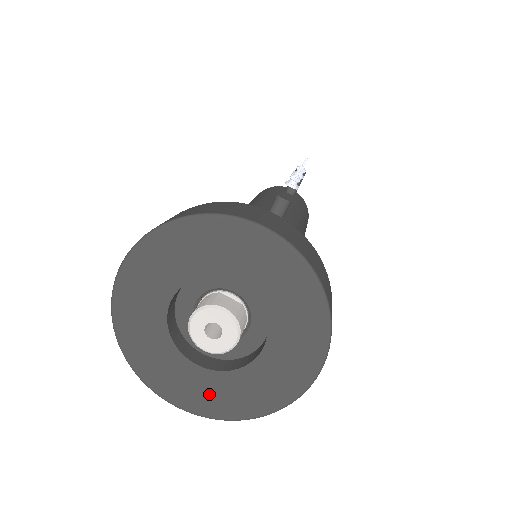
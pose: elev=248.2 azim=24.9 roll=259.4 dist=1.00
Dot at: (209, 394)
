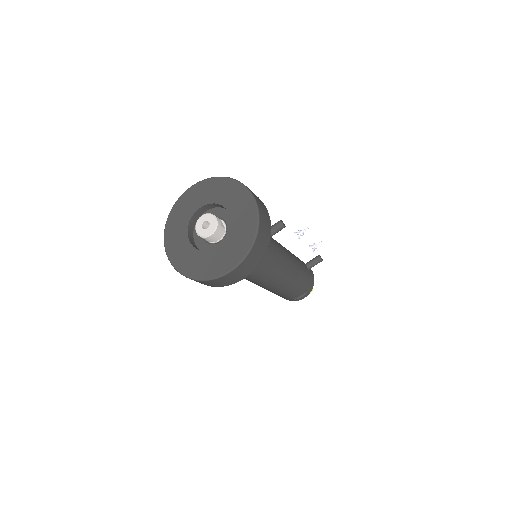
Dot at: (184, 257)
